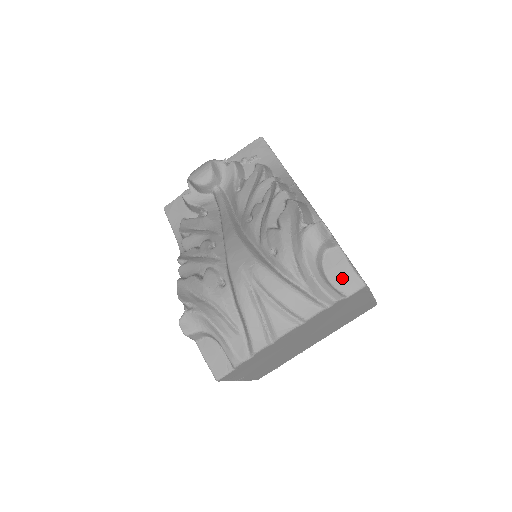
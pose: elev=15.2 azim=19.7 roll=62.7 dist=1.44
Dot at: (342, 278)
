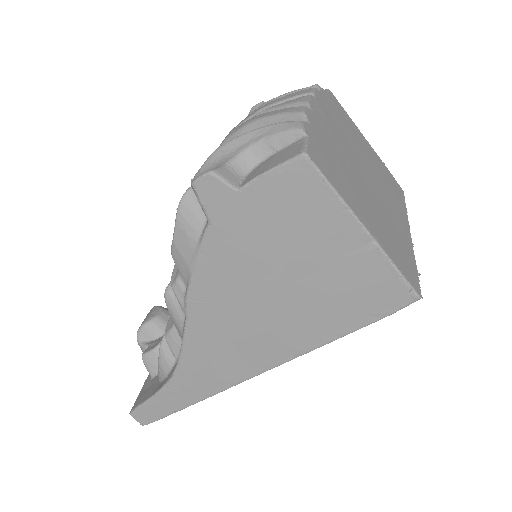
Dot at: occluded
